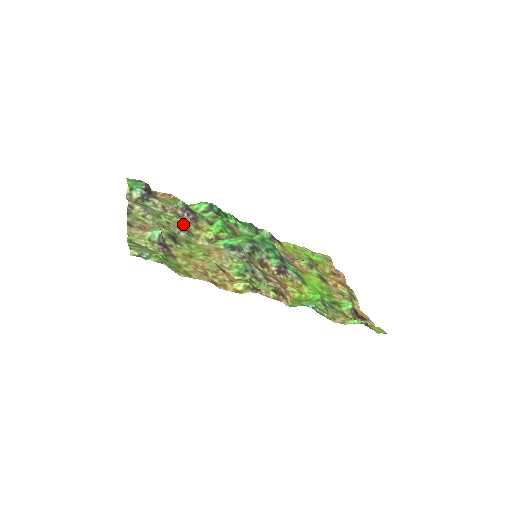
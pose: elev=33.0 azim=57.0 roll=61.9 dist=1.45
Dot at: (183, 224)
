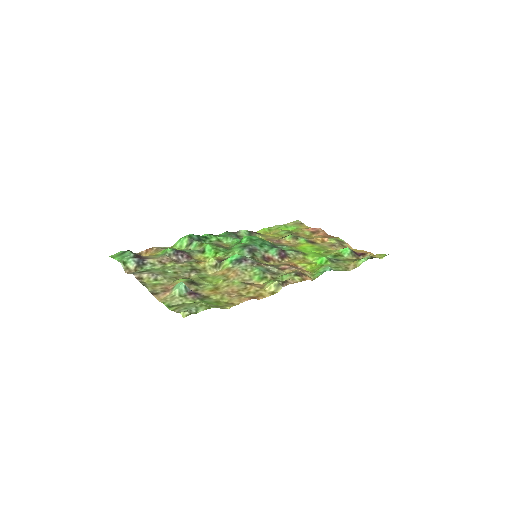
Dot at: (186, 266)
